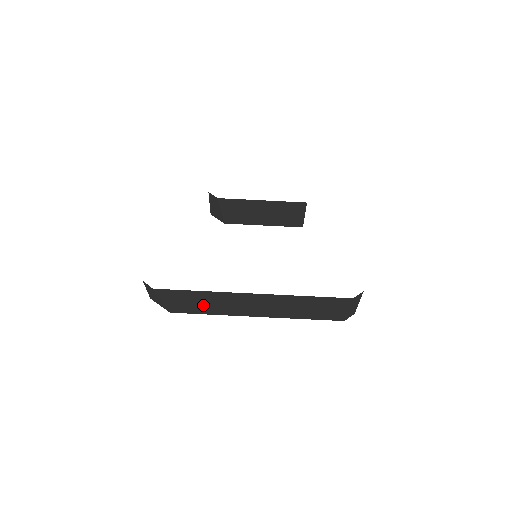
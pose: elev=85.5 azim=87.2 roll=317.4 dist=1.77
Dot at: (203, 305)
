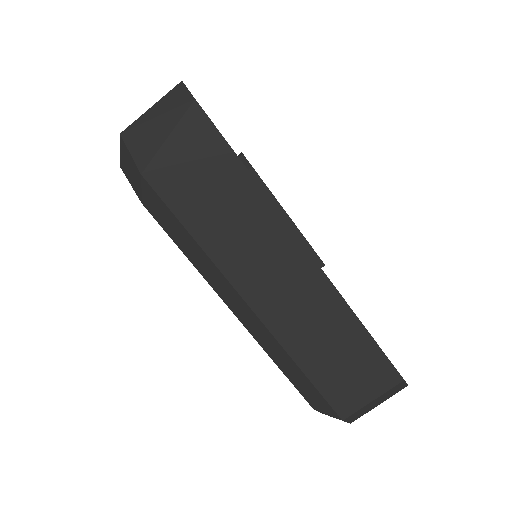
Dot at: (213, 209)
